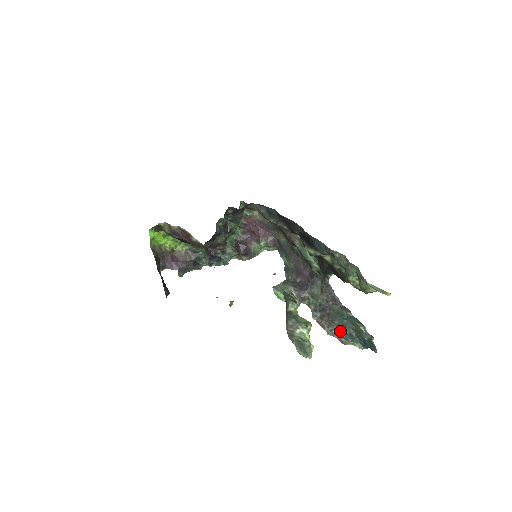
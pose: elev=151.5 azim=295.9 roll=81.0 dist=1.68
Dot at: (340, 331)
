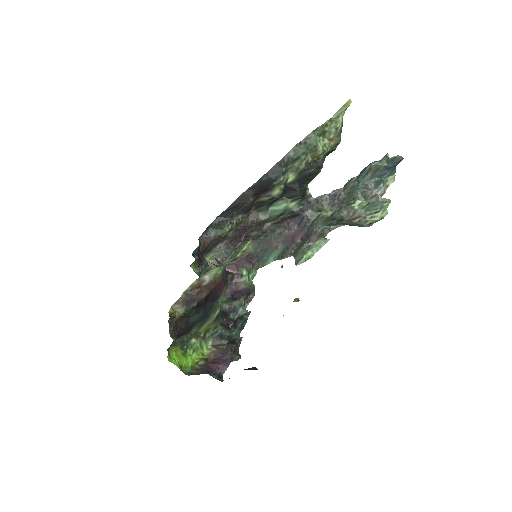
Dot at: (369, 193)
